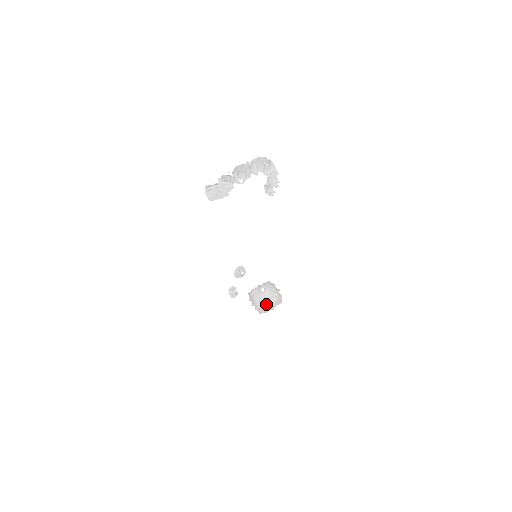
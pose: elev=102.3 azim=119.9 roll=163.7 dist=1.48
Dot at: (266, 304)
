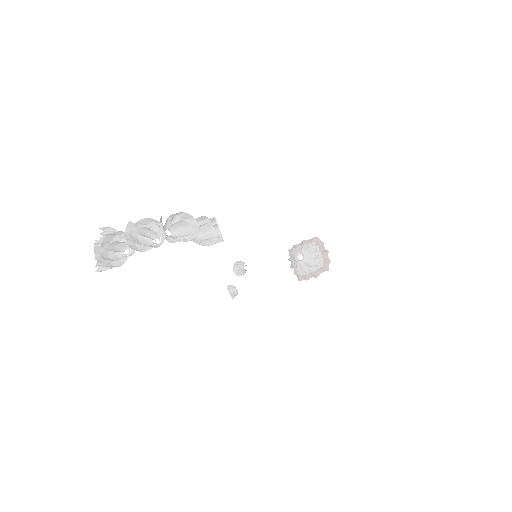
Dot at: (305, 272)
